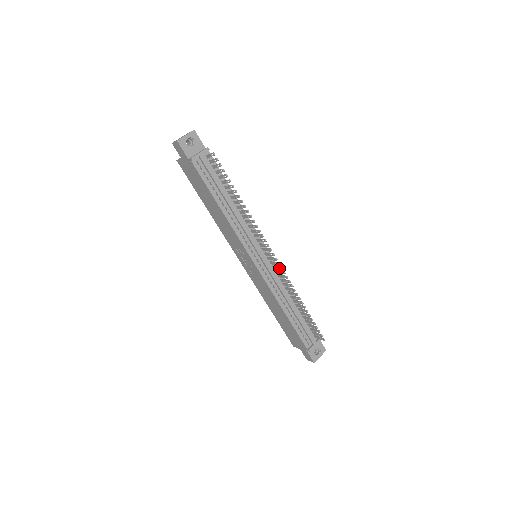
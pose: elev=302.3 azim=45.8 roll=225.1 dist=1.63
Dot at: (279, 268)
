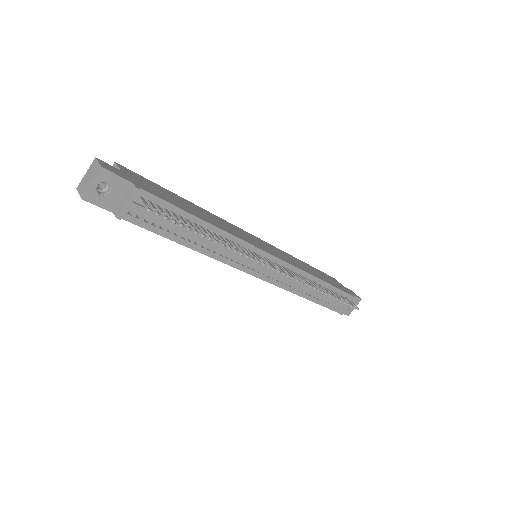
Dot at: (290, 274)
